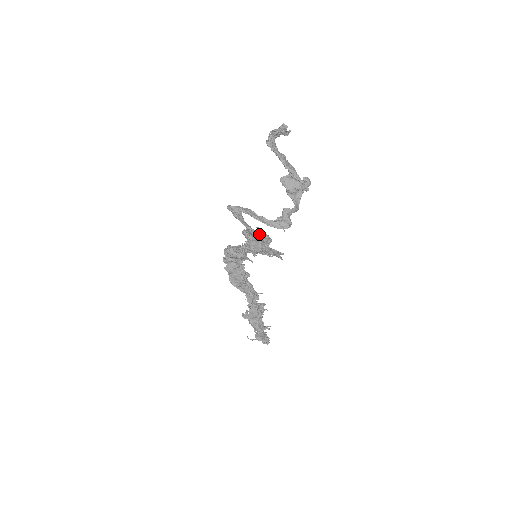
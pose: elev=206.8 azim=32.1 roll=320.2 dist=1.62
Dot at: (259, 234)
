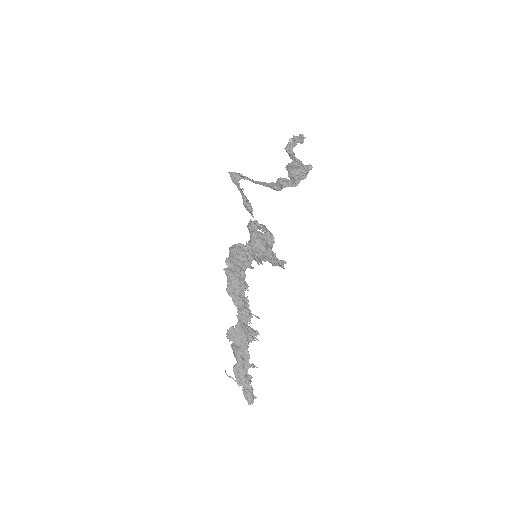
Dot at: (261, 226)
